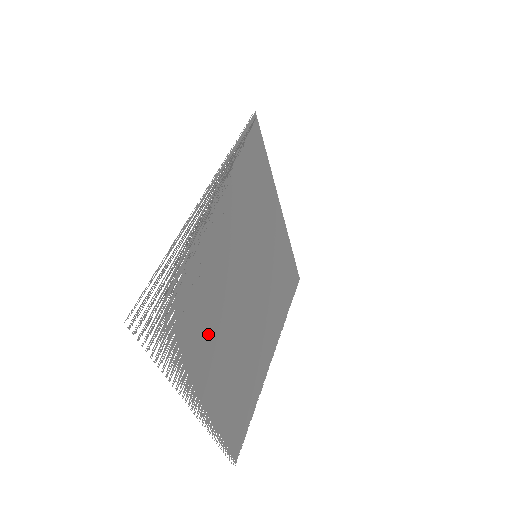
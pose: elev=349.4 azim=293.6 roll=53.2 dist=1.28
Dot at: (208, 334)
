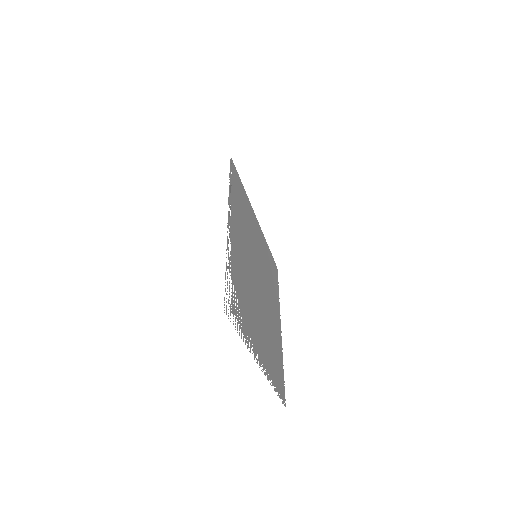
Dot at: (252, 314)
